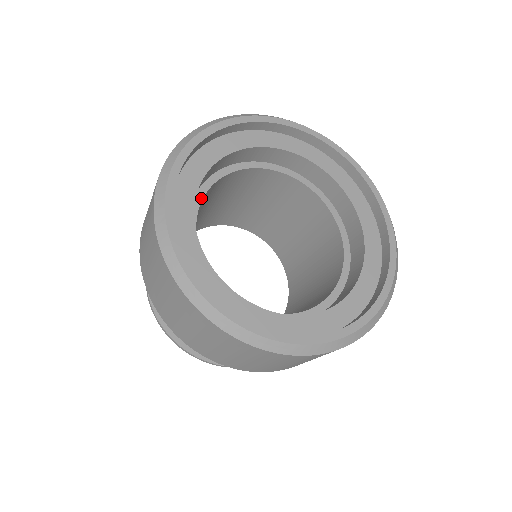
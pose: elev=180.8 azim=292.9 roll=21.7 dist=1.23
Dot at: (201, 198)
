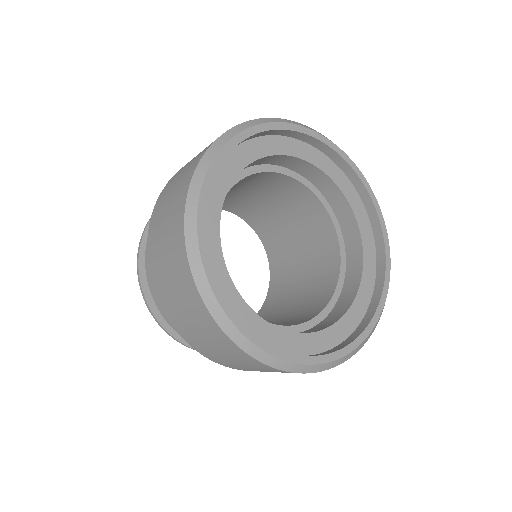
Dot at: occluded
